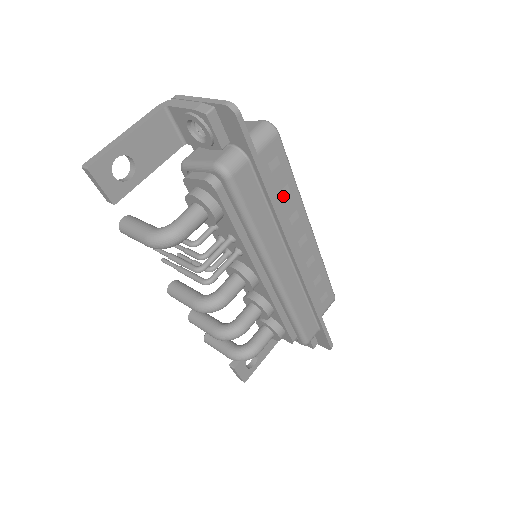
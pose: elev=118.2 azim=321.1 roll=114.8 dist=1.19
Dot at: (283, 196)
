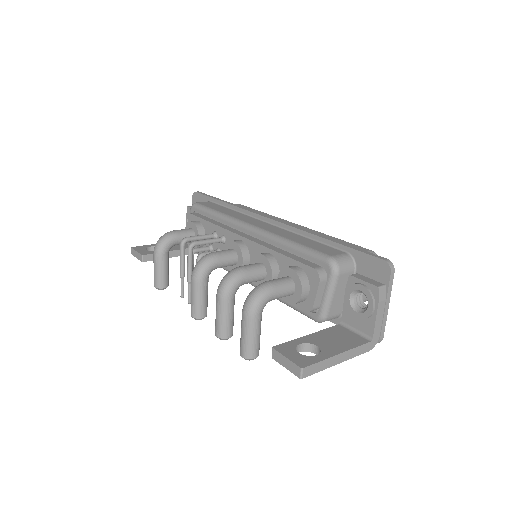
Dot at: occluded
